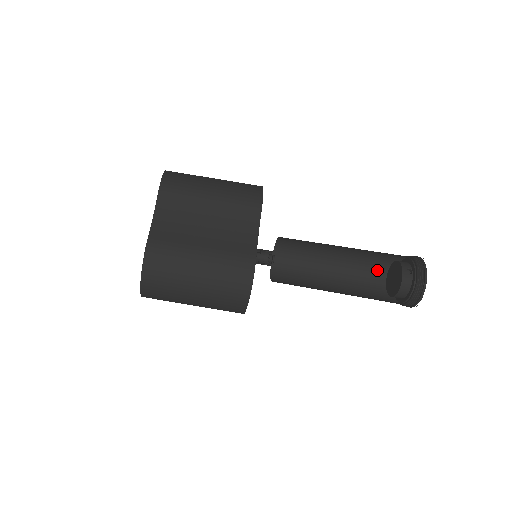
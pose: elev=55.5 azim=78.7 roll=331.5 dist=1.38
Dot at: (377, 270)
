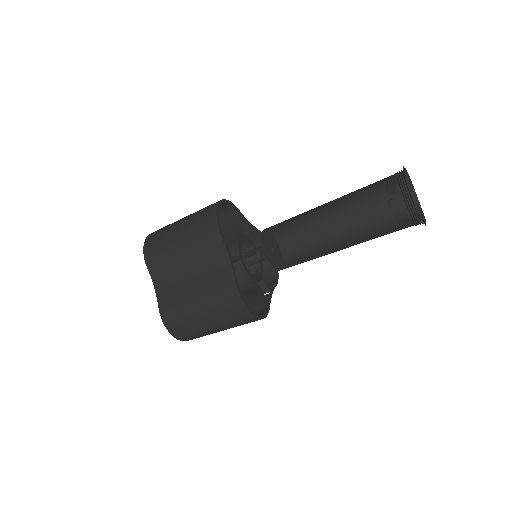
Dot at: (379, 195)
